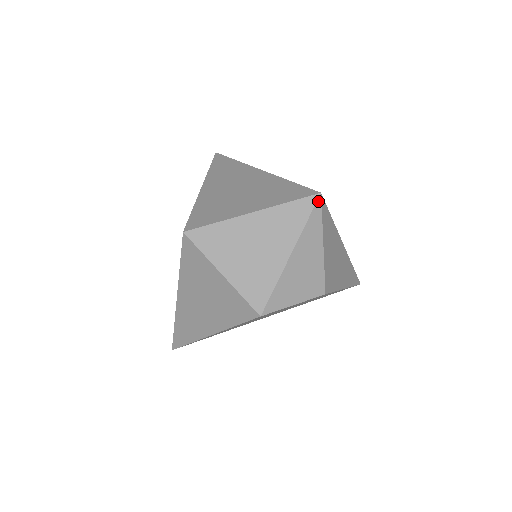
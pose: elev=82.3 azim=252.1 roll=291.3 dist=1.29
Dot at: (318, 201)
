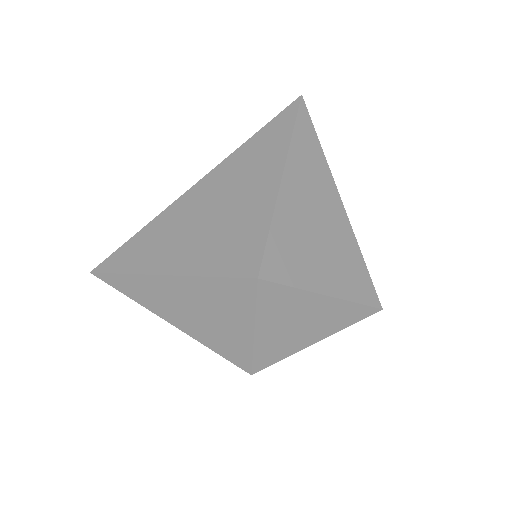
Dot at: (374, 313)
